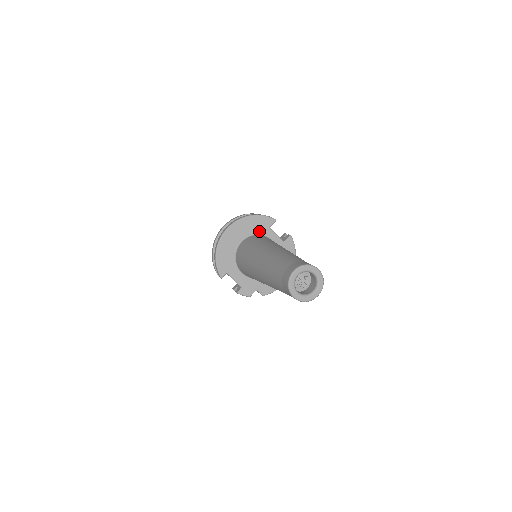
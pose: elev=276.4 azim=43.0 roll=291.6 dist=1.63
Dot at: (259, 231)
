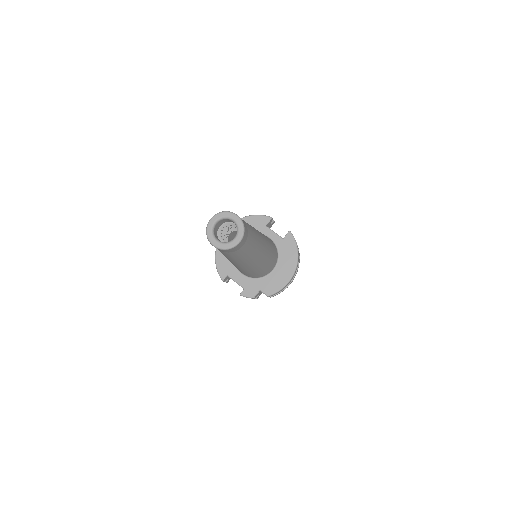
Dot at: occluded
